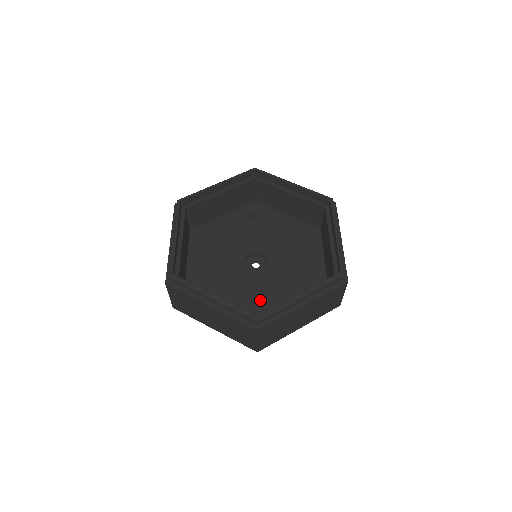
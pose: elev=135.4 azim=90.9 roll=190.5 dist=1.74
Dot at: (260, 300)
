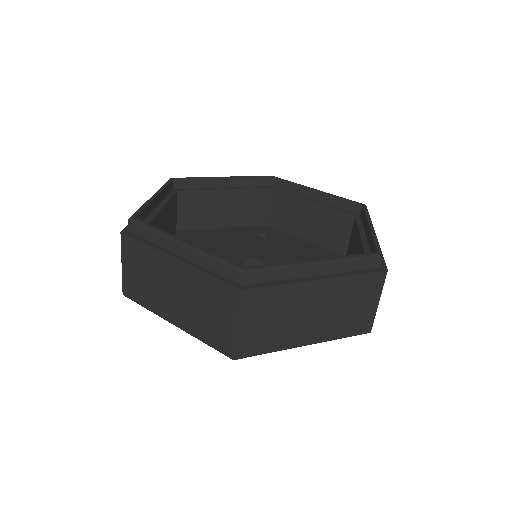
Dot at: occluded
